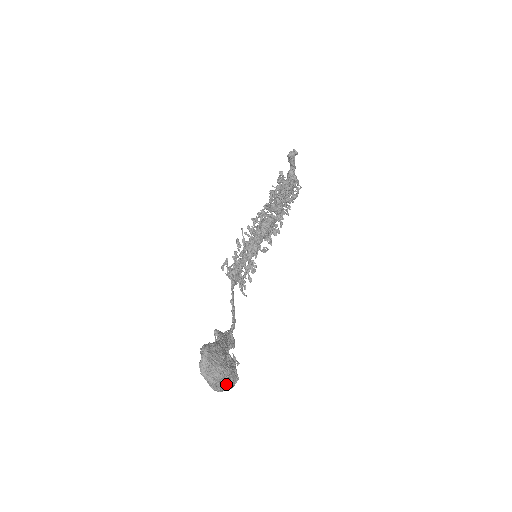
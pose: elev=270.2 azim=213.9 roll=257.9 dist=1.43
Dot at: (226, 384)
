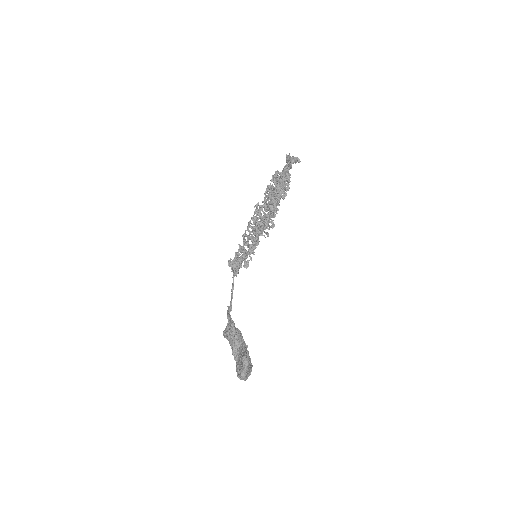
Dot at: occluded
